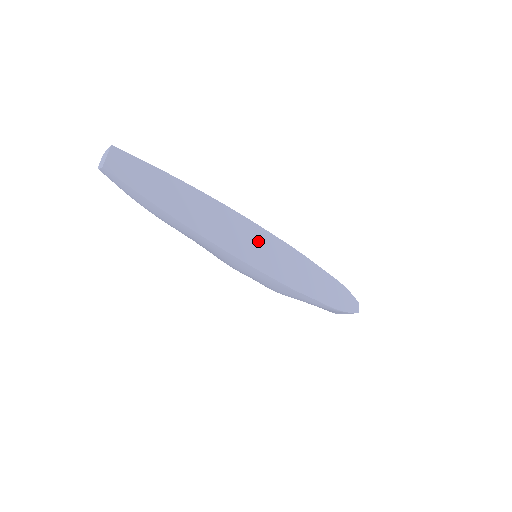
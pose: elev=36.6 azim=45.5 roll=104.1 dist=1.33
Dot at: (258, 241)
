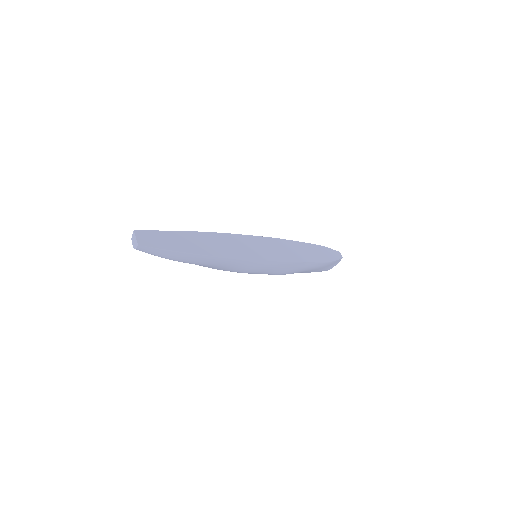
Dot at: (252, 244)
